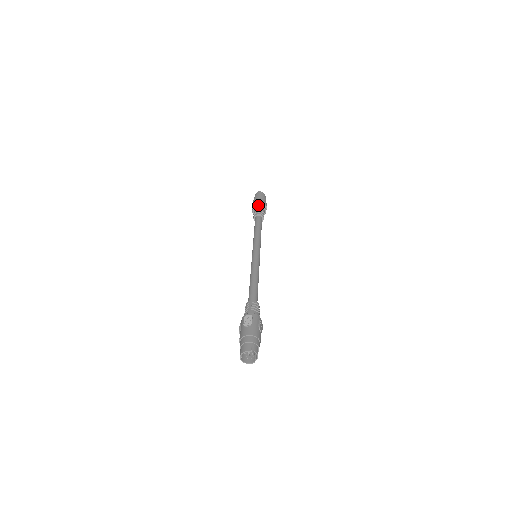
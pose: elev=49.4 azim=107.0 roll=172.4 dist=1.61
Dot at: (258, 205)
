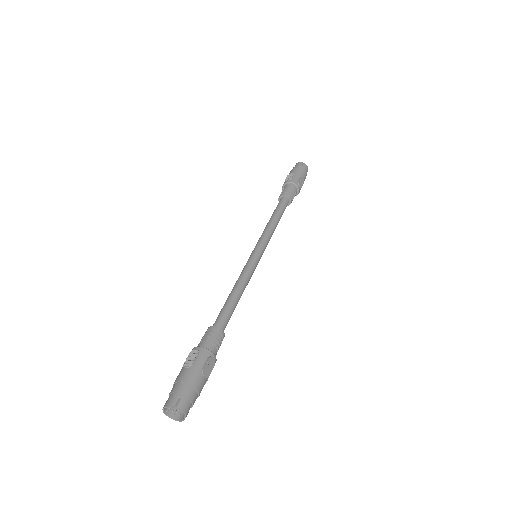
Dot at: (288, 182)
